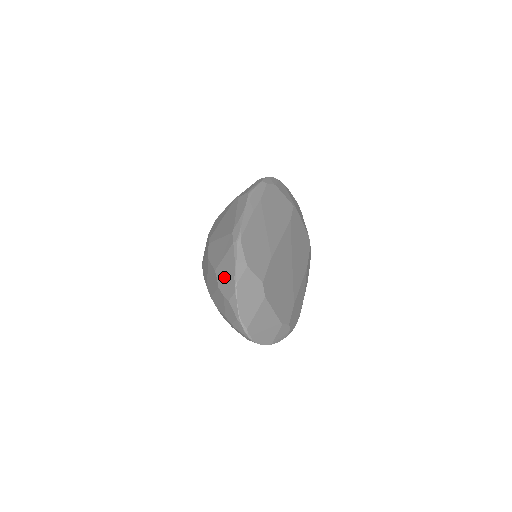
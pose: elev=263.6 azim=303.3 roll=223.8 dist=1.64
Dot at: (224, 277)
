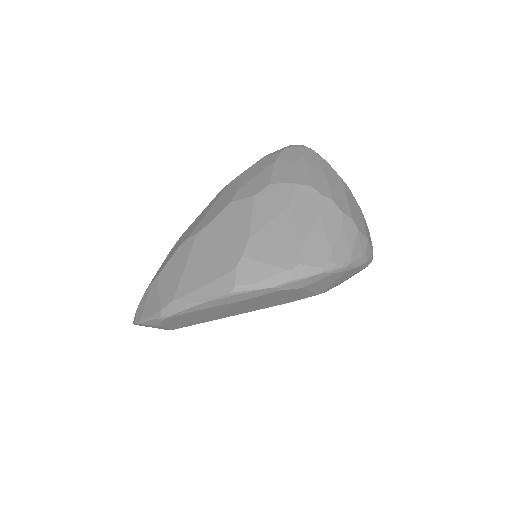
Dot at: (146, 300)
